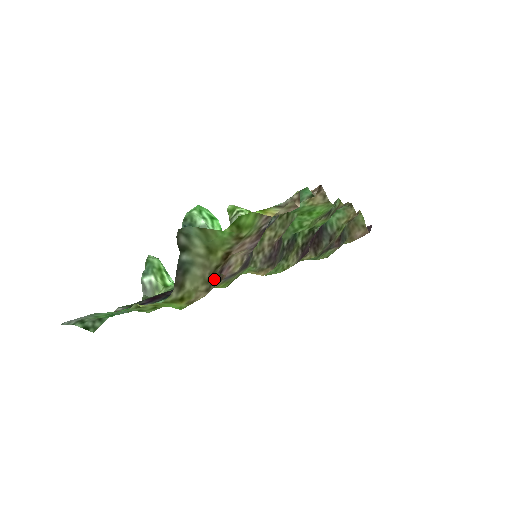
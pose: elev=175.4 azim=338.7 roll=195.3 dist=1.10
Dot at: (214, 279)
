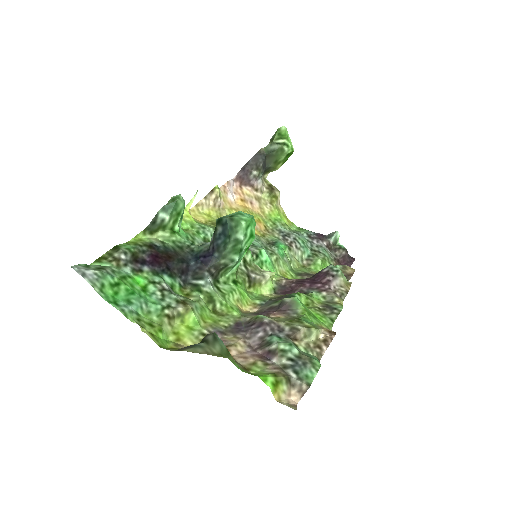
Dot at: occluded
